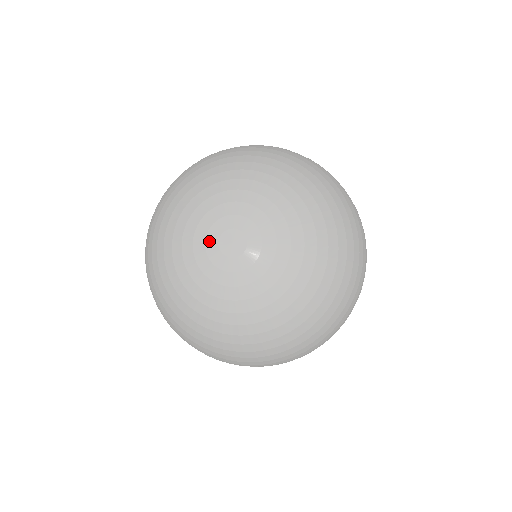
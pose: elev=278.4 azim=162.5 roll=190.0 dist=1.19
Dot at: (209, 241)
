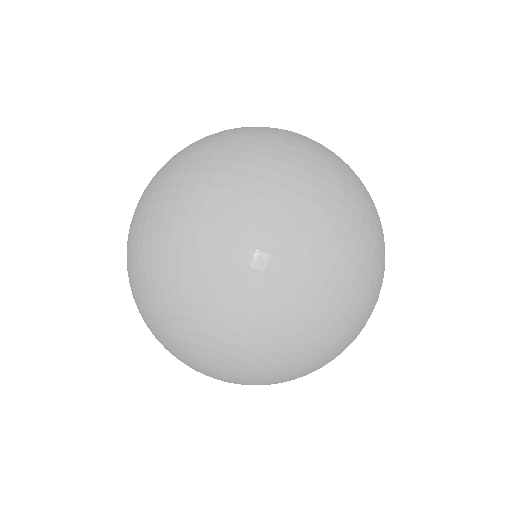
Dot at: (190, 367)
